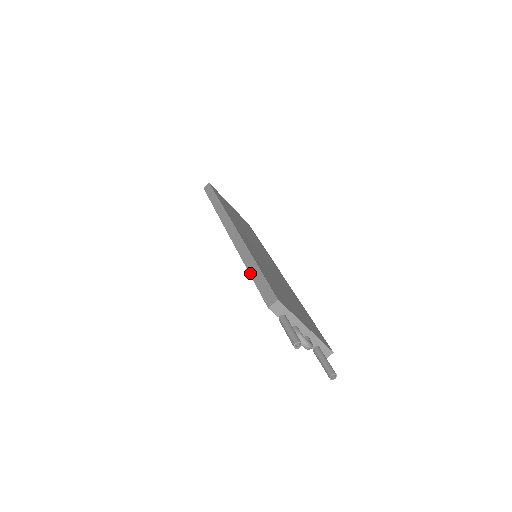
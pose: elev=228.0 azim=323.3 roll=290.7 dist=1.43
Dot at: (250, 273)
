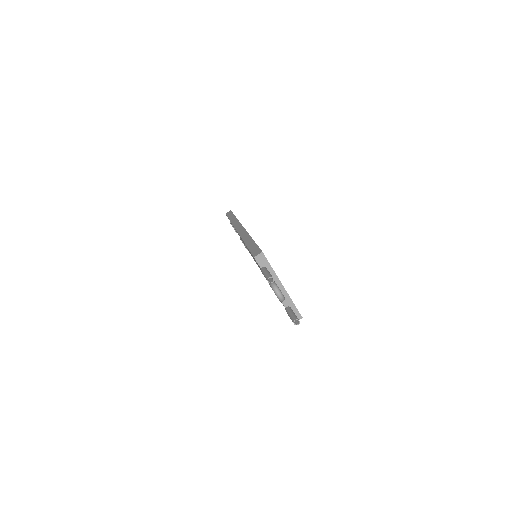
Dot at: (246, 244)
